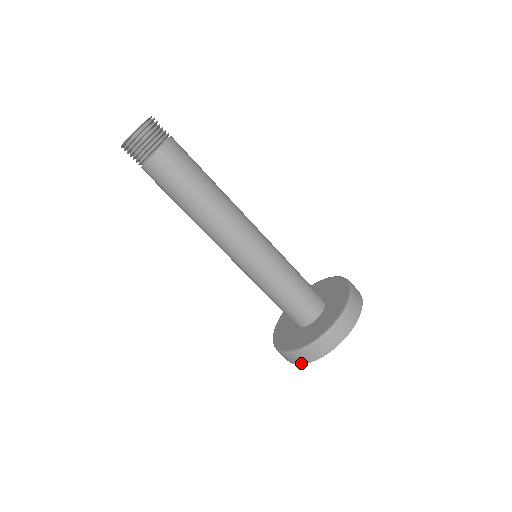
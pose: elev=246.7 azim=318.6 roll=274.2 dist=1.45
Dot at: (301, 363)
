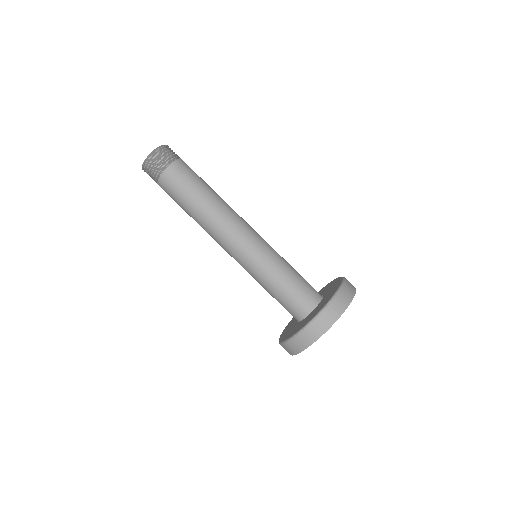
Dot at: occluded
